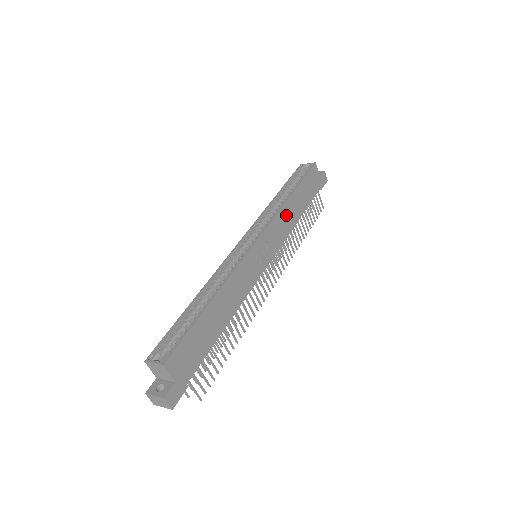
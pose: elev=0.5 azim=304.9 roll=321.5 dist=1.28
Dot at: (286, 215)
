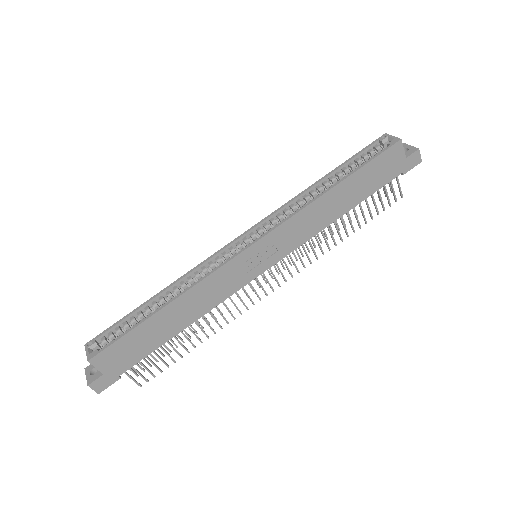
Dot at: (315, 213)
